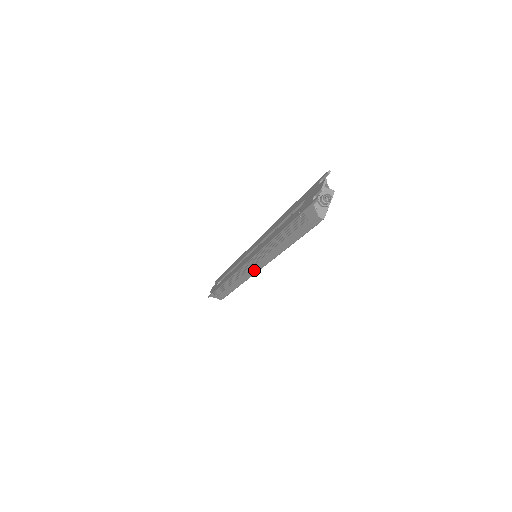
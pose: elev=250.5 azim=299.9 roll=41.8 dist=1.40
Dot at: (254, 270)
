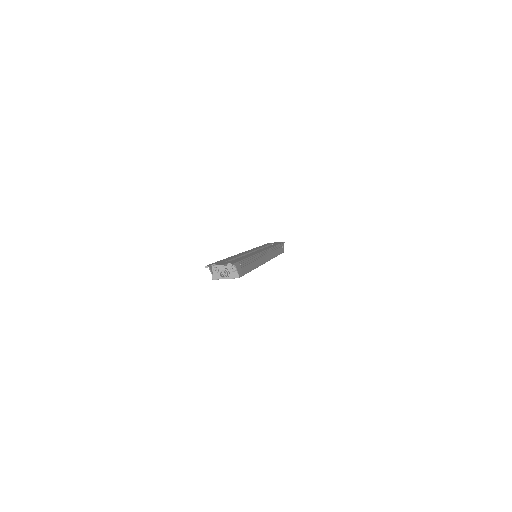
Dot at: occluded
